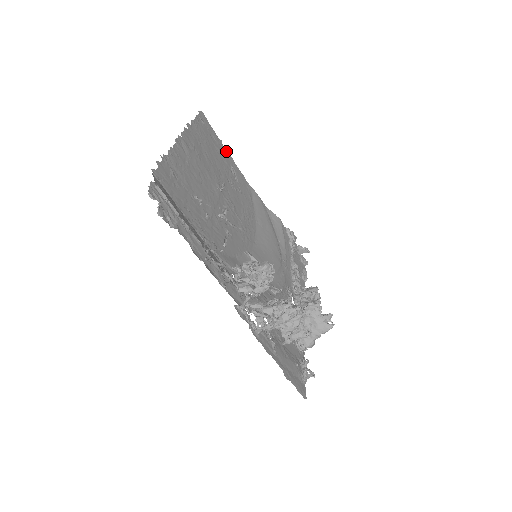
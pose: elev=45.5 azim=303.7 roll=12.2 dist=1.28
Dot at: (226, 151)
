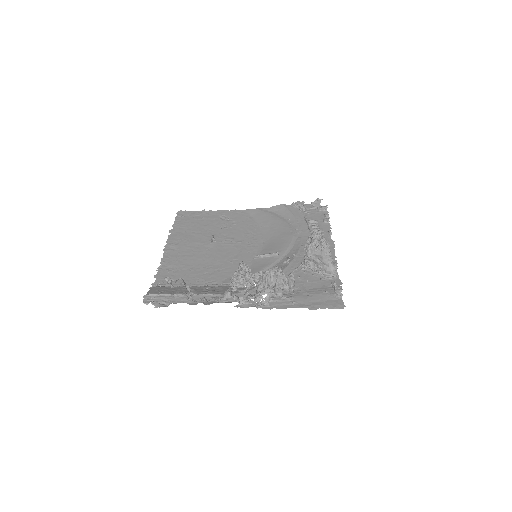
Dot at: (212, 212)
